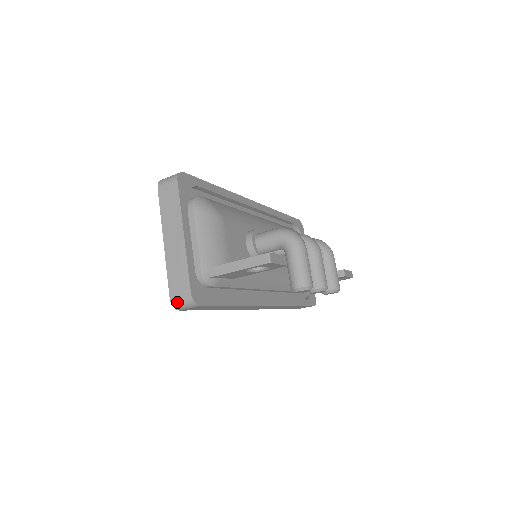
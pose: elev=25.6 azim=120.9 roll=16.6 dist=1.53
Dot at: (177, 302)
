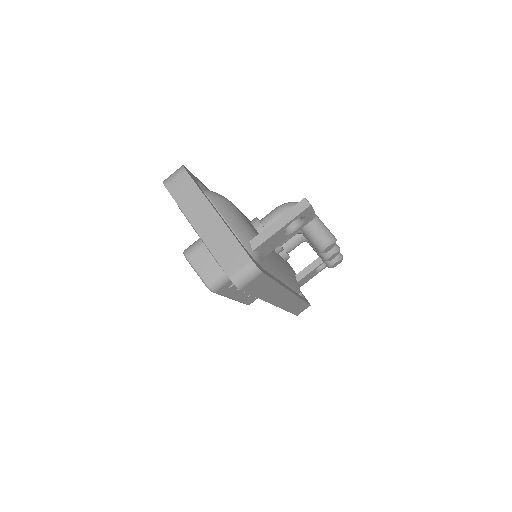
Dot at: (238, 277)
